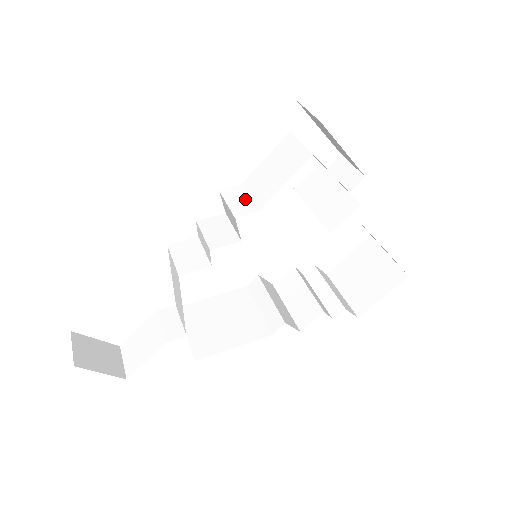
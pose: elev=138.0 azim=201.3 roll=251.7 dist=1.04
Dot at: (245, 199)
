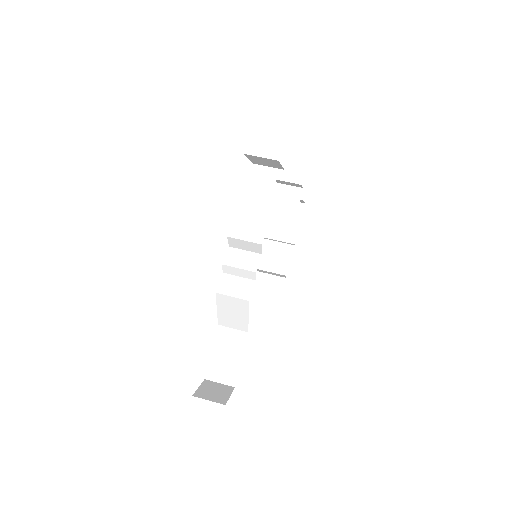
Dot at: (248, 230)
